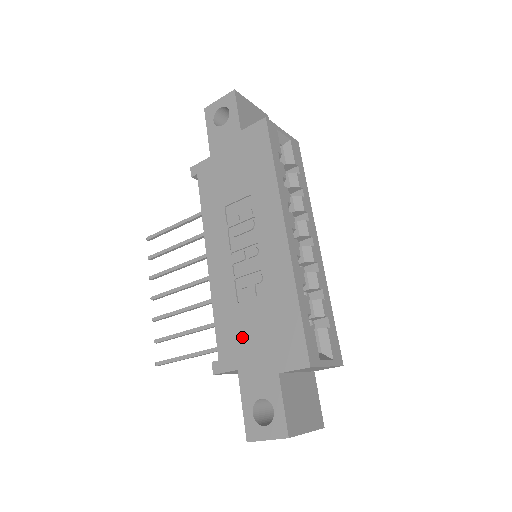
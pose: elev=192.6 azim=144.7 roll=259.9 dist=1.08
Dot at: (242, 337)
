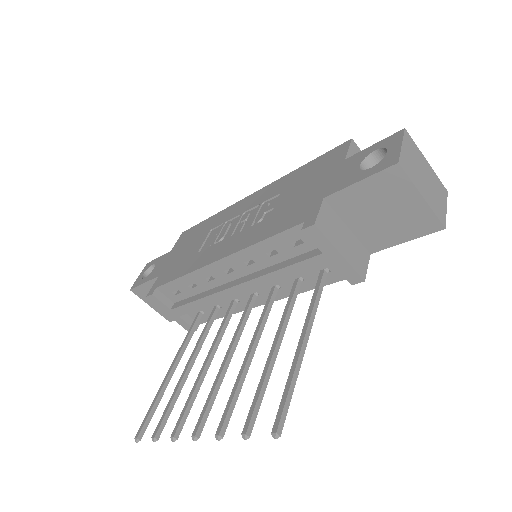
Dot at: (298, 203)
